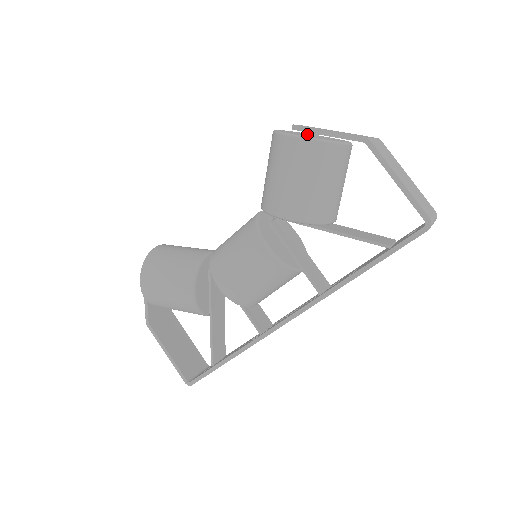
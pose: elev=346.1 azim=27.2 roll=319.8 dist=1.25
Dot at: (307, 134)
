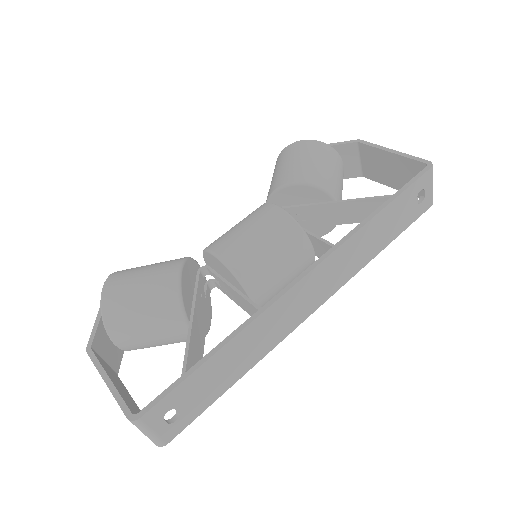
Dot at: occluded
